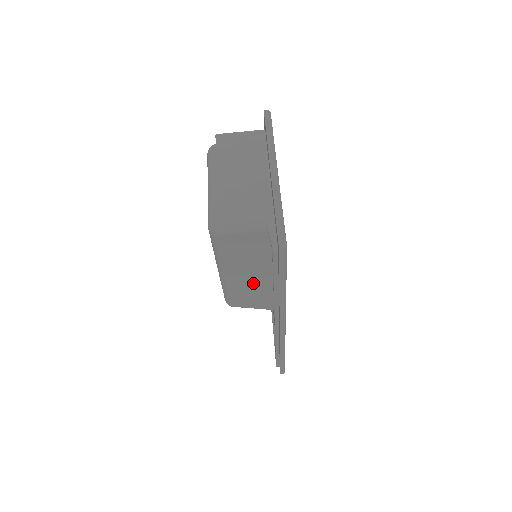
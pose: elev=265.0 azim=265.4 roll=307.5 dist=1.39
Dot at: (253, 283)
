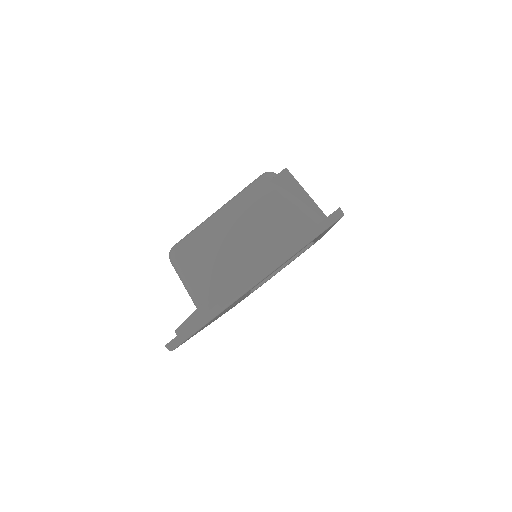
Dot at: occluded
